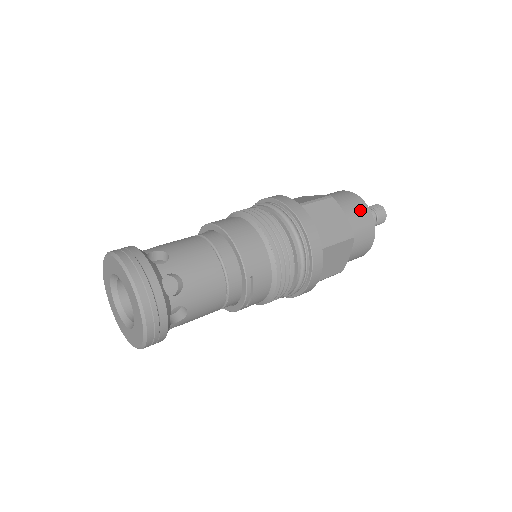
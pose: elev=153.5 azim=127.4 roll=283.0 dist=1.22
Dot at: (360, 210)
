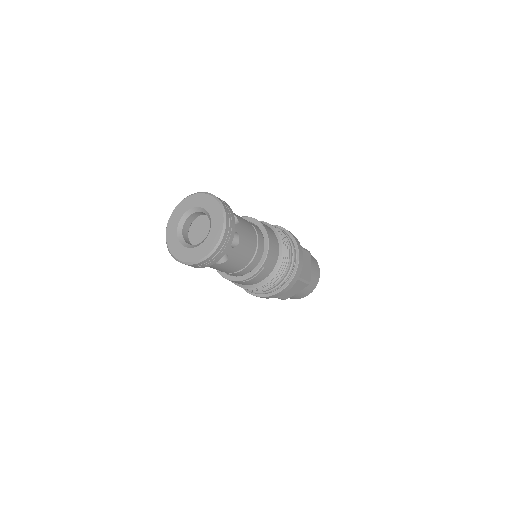
Dot at: (316, 271)
